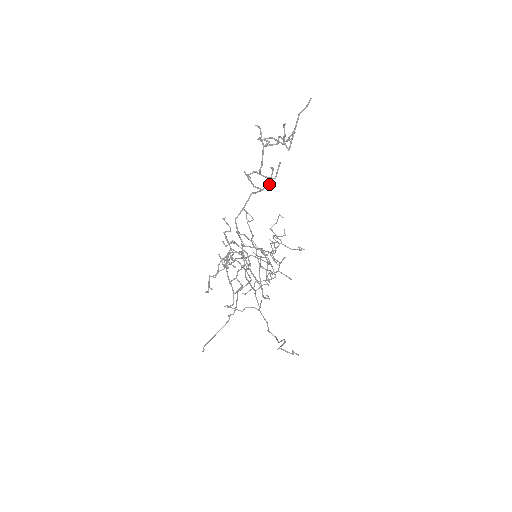
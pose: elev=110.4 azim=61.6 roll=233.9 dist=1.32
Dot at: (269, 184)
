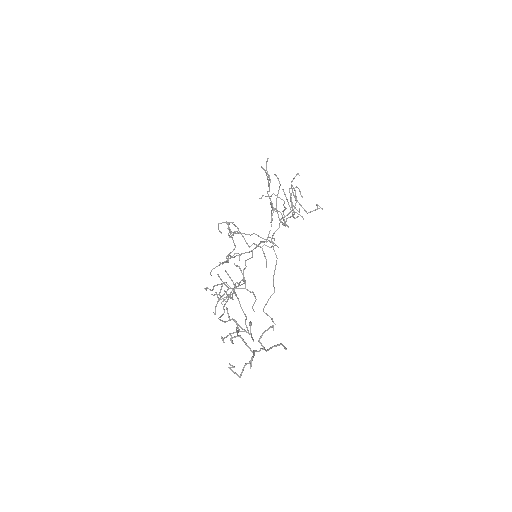
Dot at: (246, 332)
